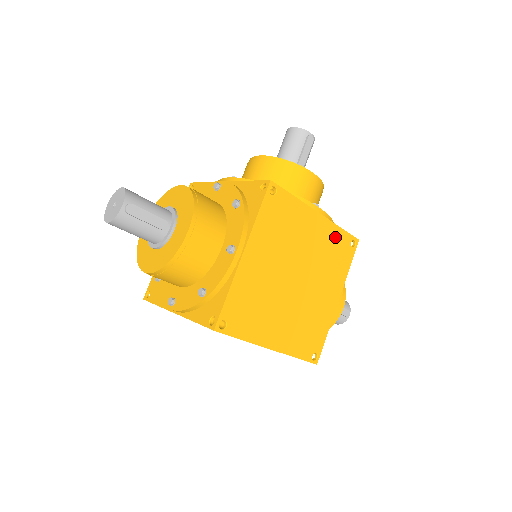
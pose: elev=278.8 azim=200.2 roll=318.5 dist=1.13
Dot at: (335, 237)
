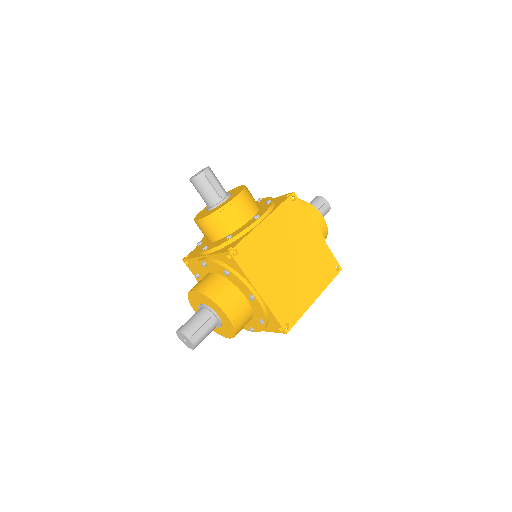
Dot at: (283, 213)
